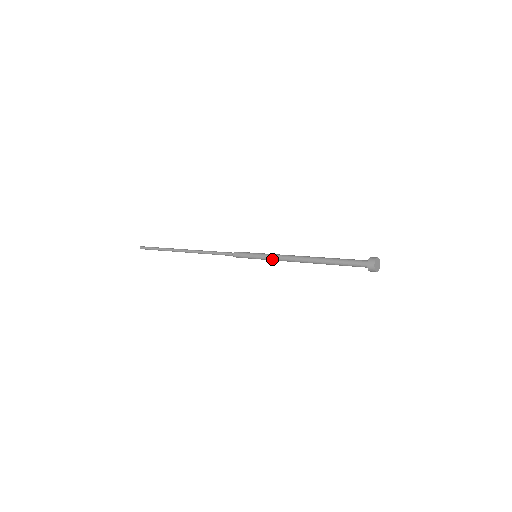
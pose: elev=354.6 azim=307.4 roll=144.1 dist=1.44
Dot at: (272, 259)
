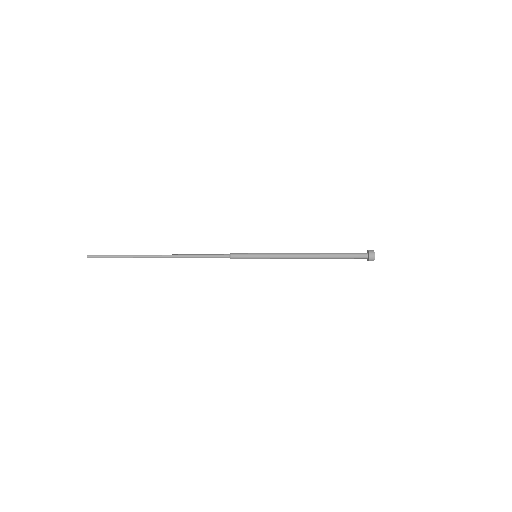
Dot at: (276, 258)
